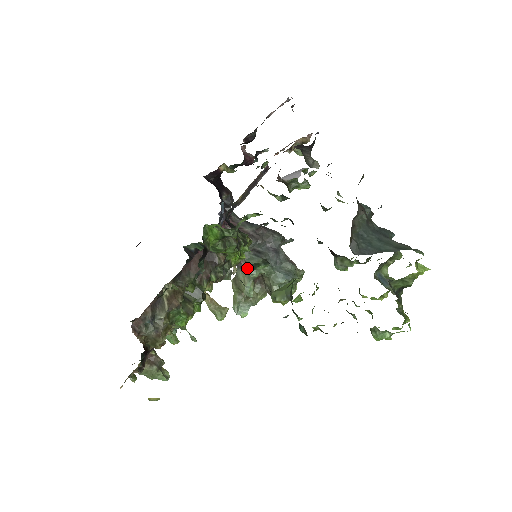
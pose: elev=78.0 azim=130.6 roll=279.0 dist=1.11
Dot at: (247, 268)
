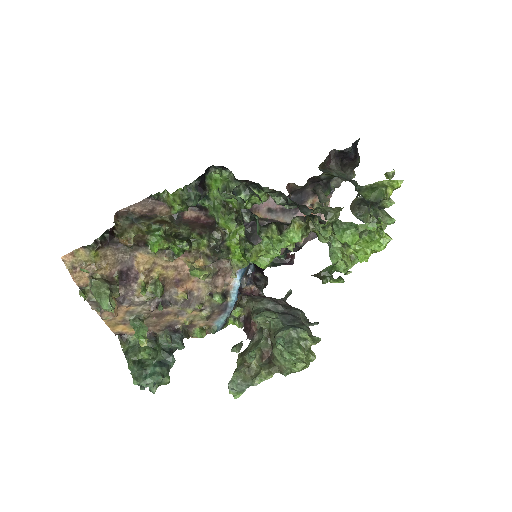
Dot at: (255, 316)
